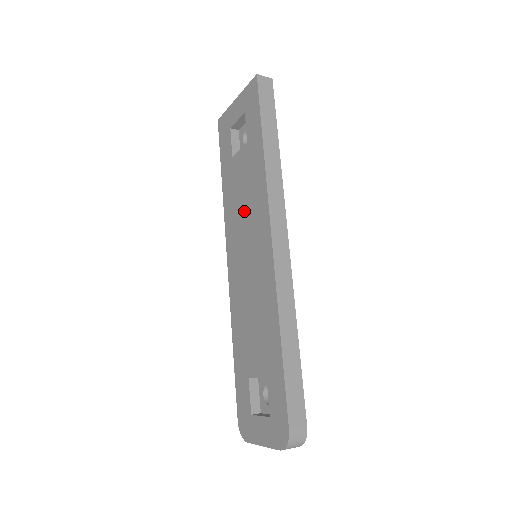
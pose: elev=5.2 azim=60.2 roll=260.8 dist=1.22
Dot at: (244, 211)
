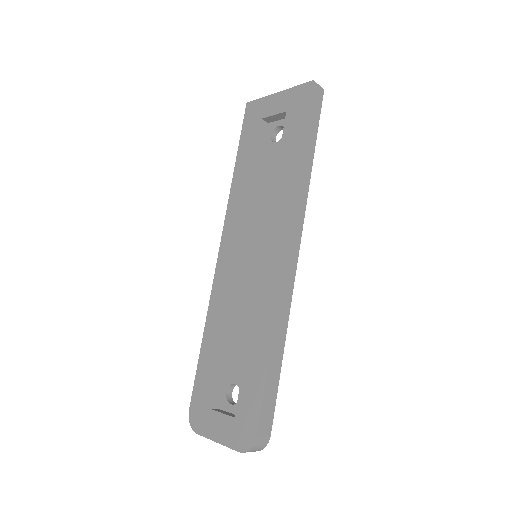
Dot at: (257, 208)
